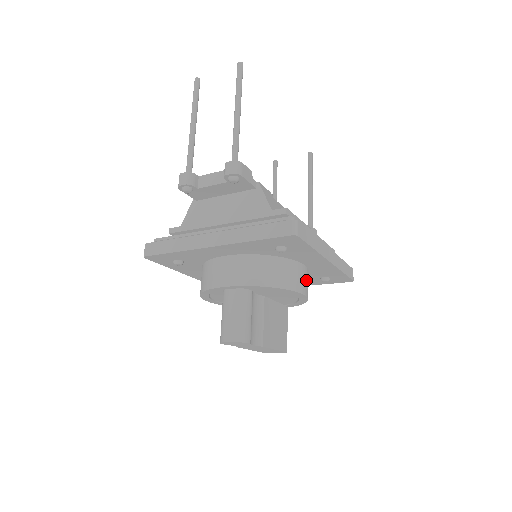
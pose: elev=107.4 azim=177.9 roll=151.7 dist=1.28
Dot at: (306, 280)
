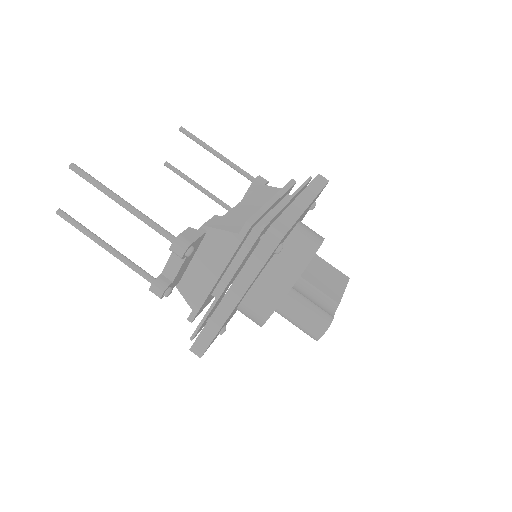
Dot at: (309, 232)
